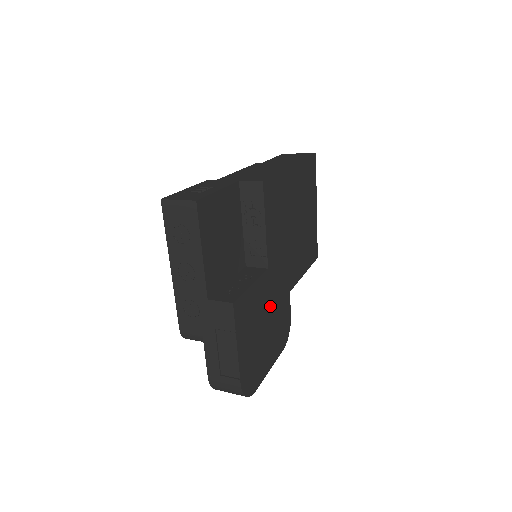
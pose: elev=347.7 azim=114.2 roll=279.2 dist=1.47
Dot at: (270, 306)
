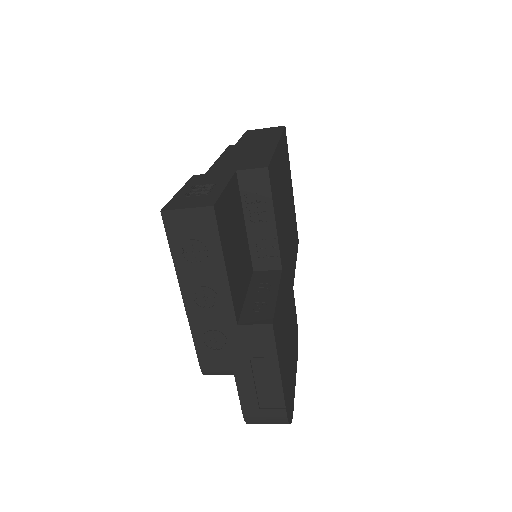
Dot at: (287, 311)
